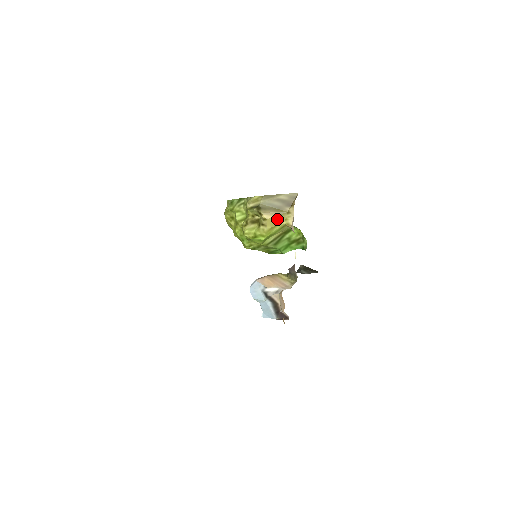
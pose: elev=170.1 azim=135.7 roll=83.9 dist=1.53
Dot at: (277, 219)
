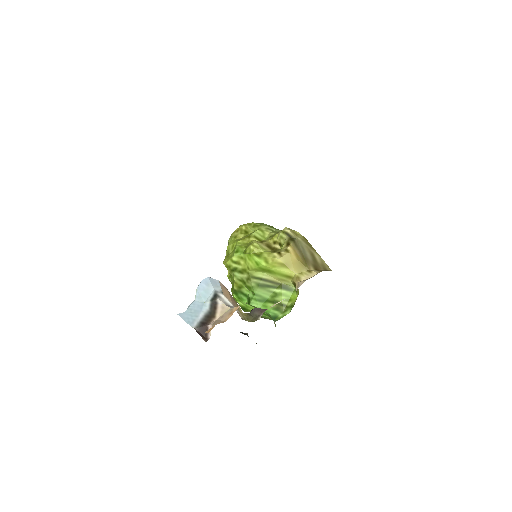
Dot at: (296, 263)
